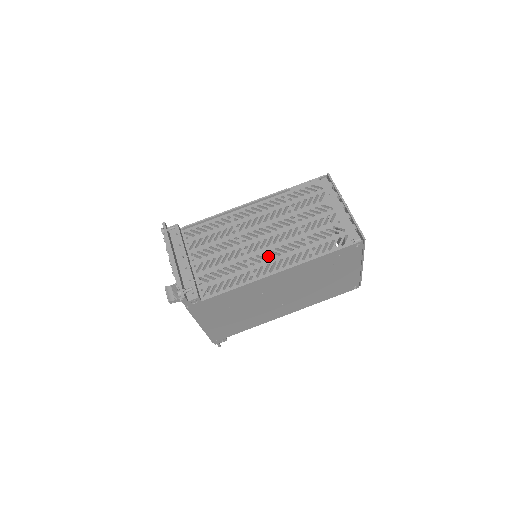
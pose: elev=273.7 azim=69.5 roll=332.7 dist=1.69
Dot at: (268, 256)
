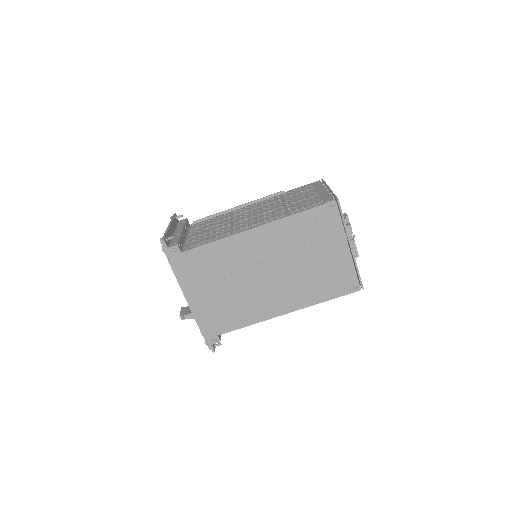
Dot at: occluded
